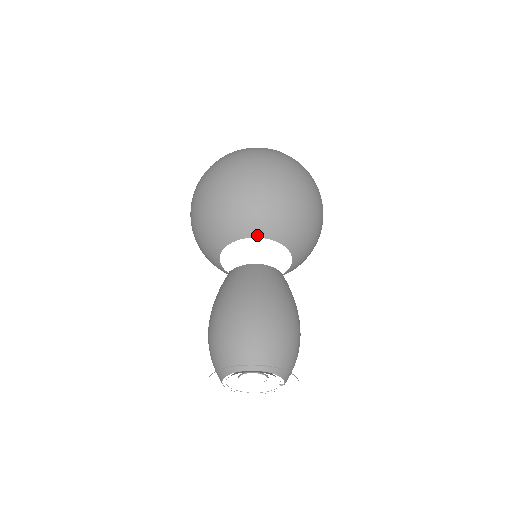
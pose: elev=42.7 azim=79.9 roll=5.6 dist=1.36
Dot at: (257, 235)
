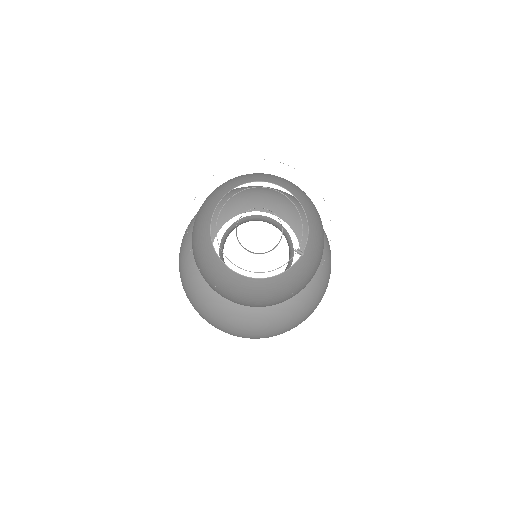
Dot at: (273, 212)
